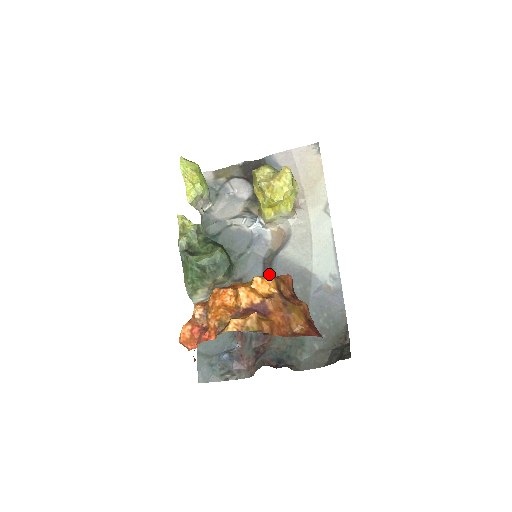
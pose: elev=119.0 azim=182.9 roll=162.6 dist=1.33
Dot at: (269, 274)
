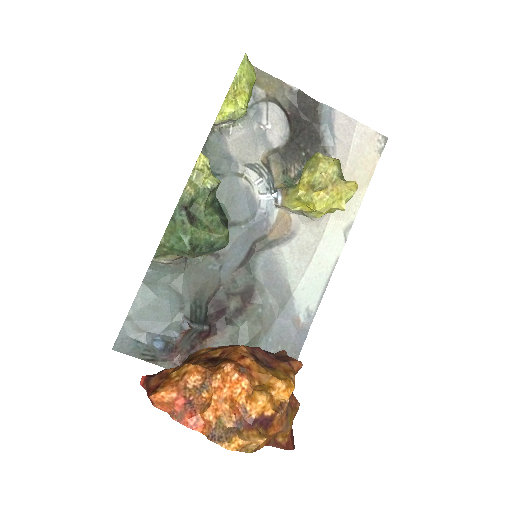
Dot at: (249, 264)
